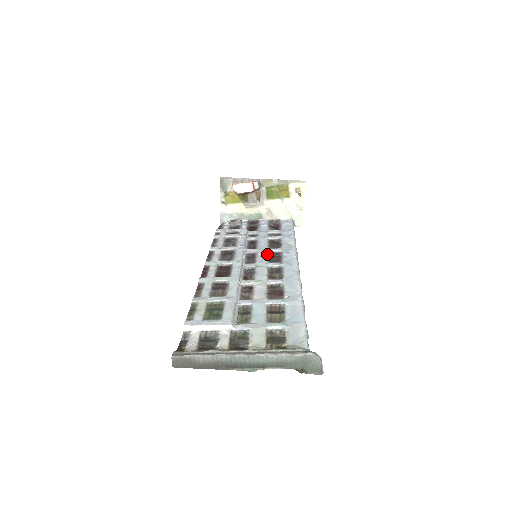
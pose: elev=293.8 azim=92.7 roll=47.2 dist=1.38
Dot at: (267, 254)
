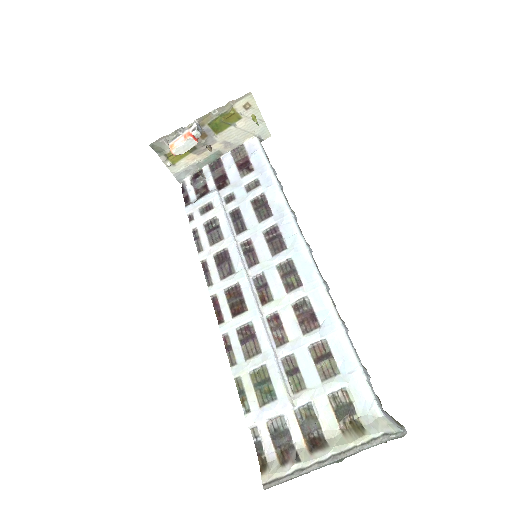
Dot at: (264, 238)
